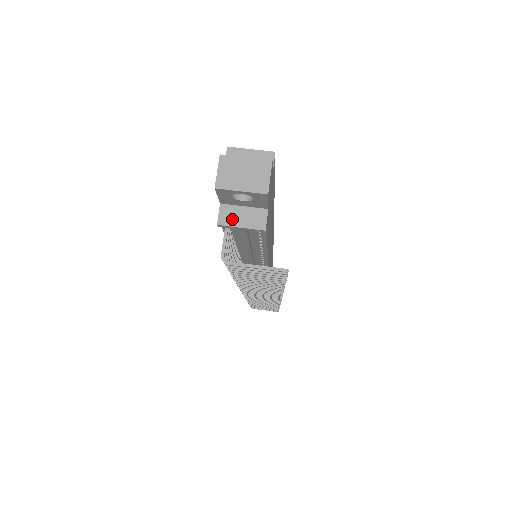
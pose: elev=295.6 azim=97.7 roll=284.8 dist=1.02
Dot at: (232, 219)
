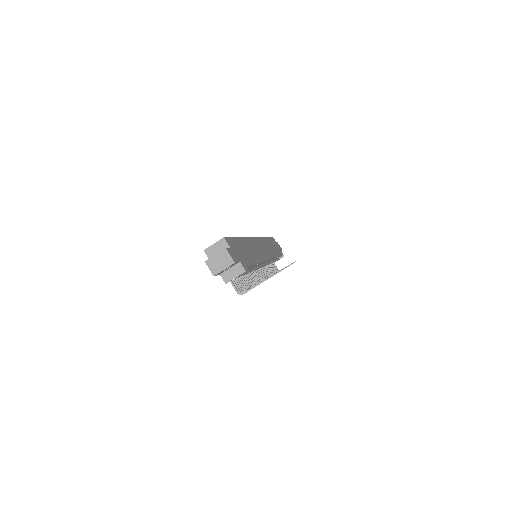
Dot at: (229, 277)
